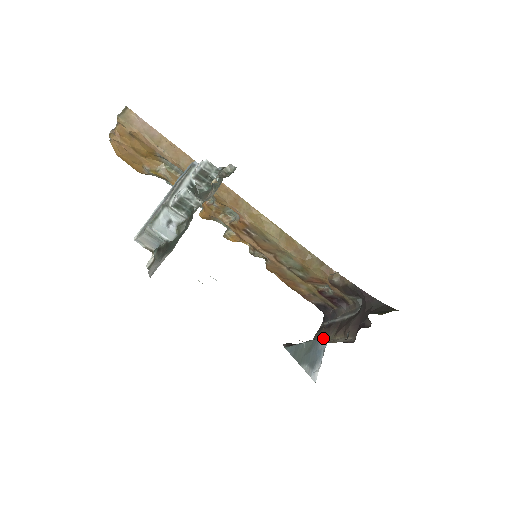
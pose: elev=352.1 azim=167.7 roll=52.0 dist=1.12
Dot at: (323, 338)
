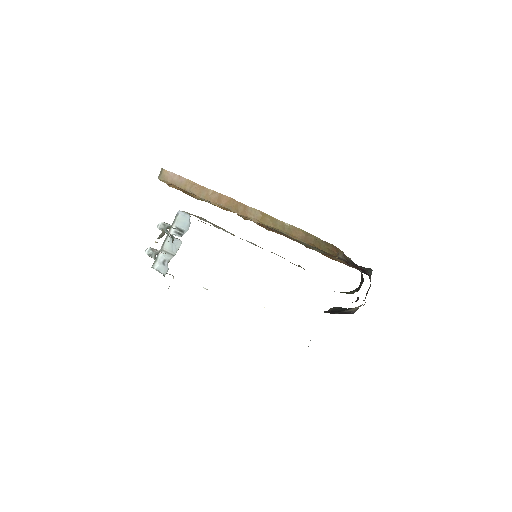
Dot at: occluded
